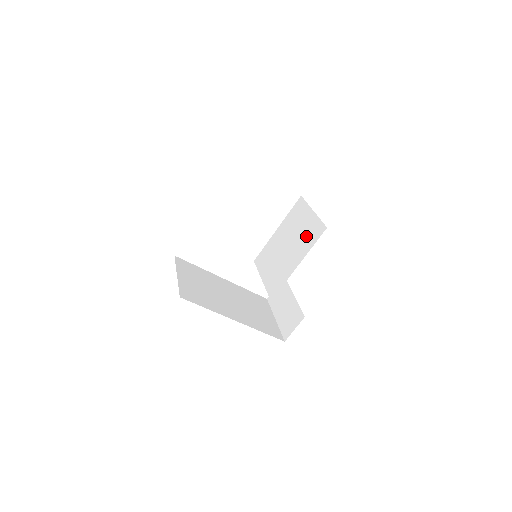
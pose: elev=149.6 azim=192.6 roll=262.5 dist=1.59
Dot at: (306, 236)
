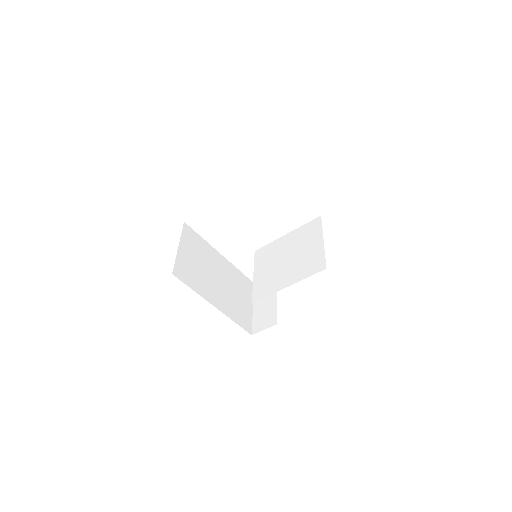
Dot at: (306, 262)
